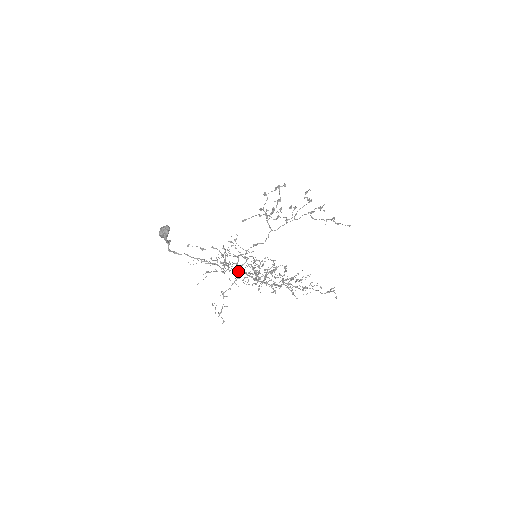
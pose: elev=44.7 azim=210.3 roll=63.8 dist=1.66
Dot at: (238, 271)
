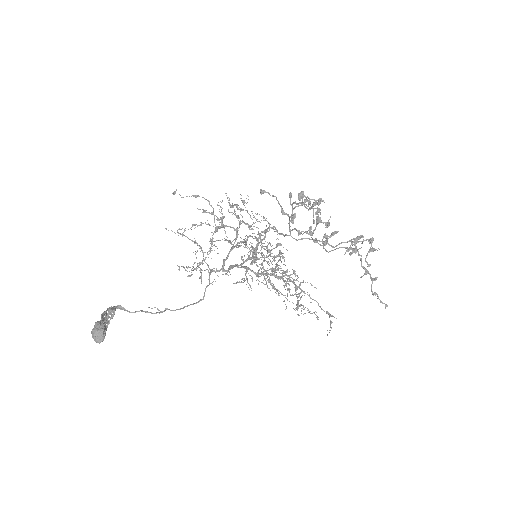
Dot at: (225, 270)
